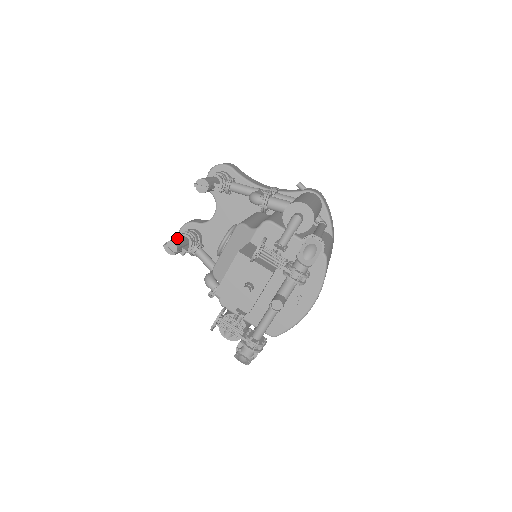
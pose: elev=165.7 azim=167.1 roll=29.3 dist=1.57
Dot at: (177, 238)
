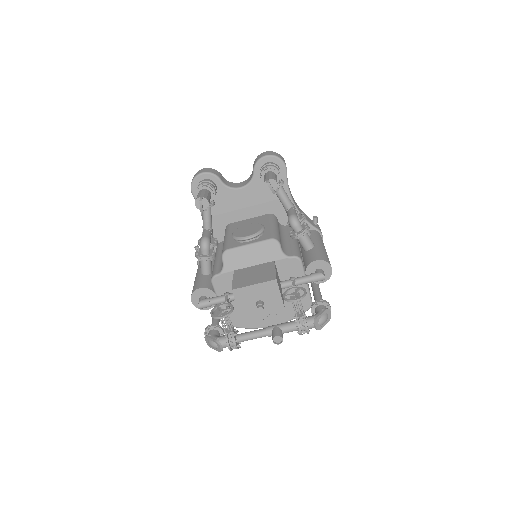
Dot at: (208, 194)
